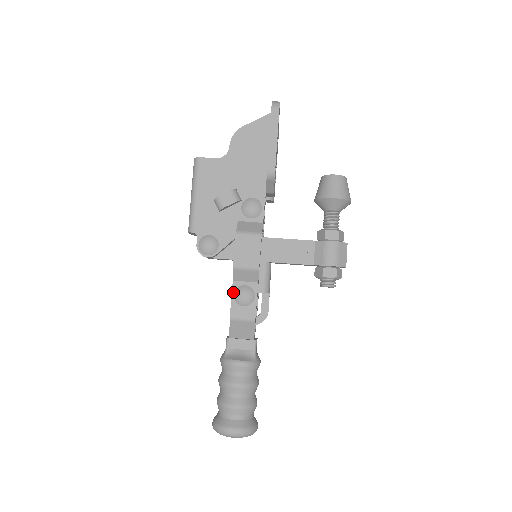
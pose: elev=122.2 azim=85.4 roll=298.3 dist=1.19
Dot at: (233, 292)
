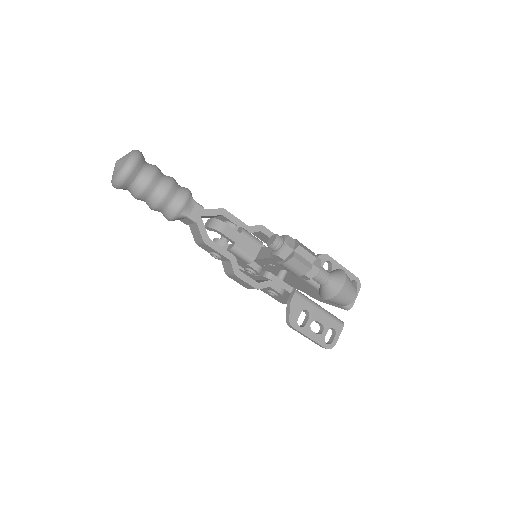
Dot at: occluded
